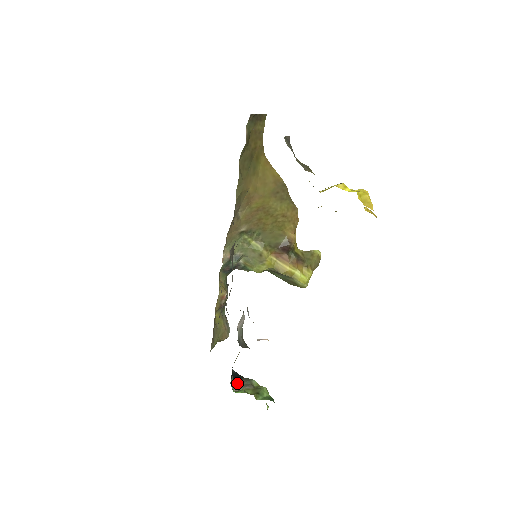
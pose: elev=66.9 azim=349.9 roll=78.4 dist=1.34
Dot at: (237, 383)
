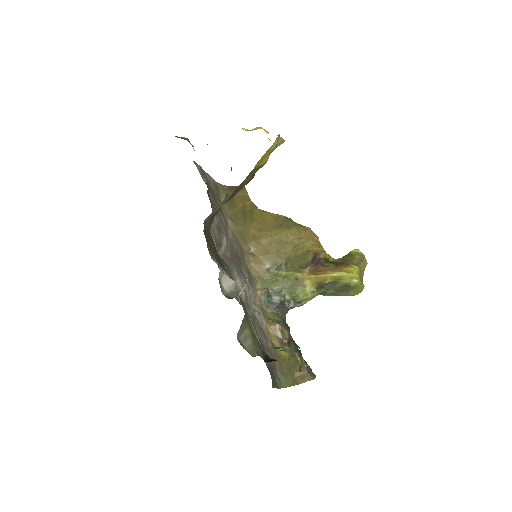
Dot at: occluded
